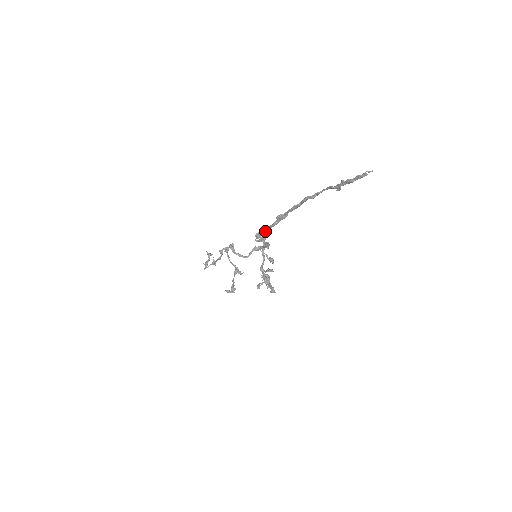
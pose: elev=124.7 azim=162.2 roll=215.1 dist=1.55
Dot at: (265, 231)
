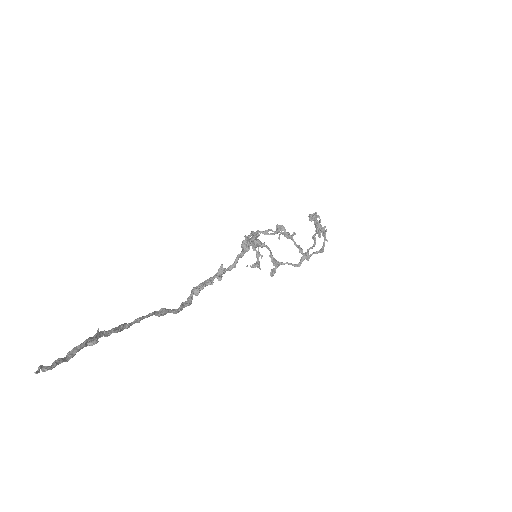
Dot at: (189, 305)
